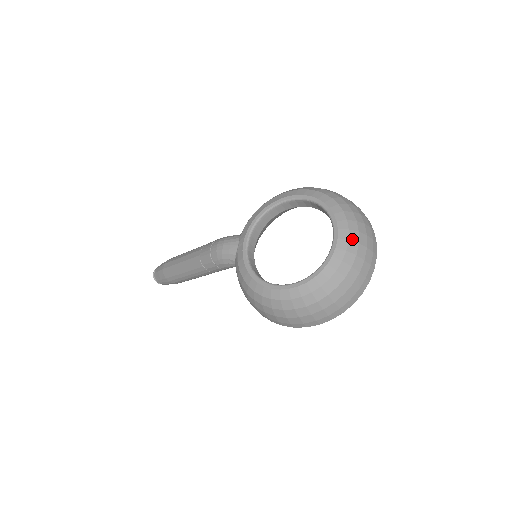
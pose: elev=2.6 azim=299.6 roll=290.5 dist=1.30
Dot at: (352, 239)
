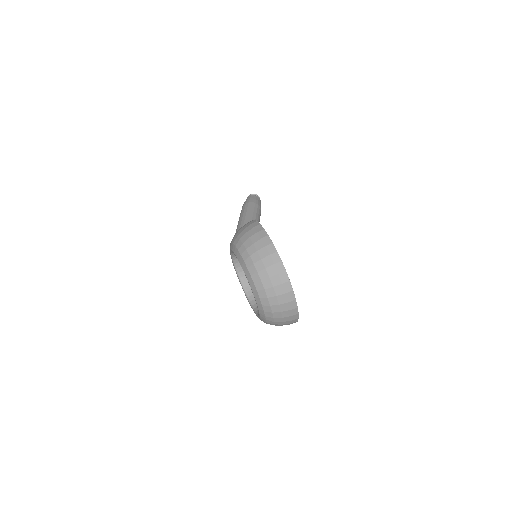
Dot at: (264, 304)
